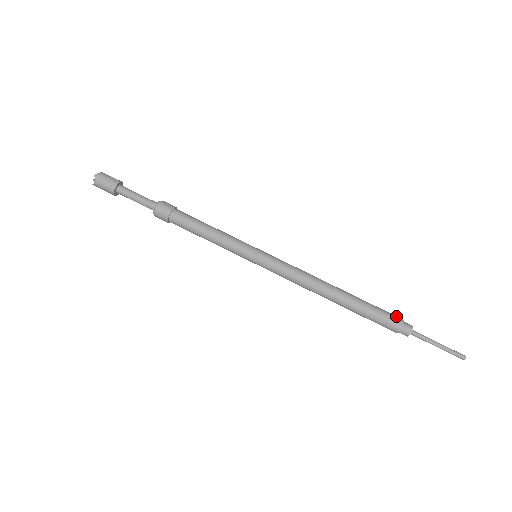
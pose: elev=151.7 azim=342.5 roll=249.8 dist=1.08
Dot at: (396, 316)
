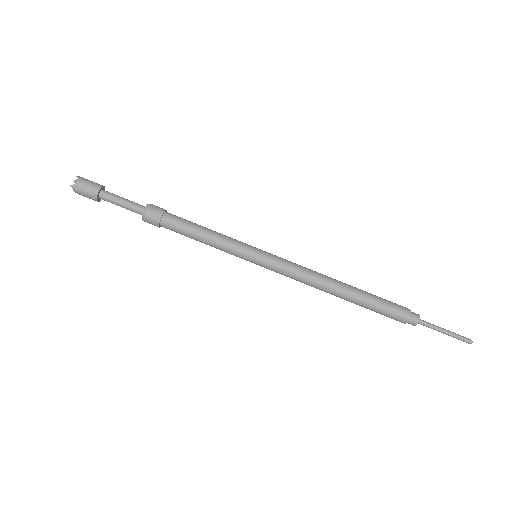
Dot at: occluded
